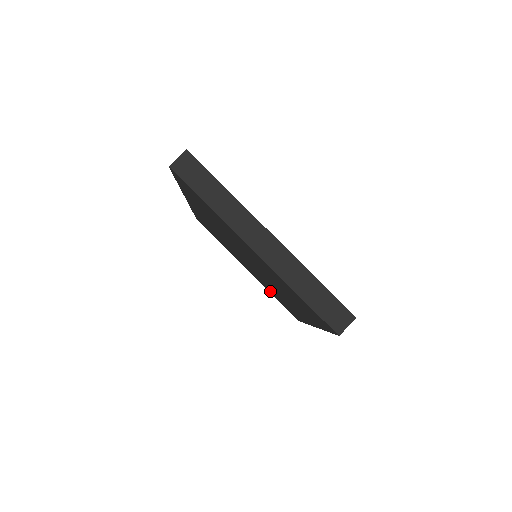
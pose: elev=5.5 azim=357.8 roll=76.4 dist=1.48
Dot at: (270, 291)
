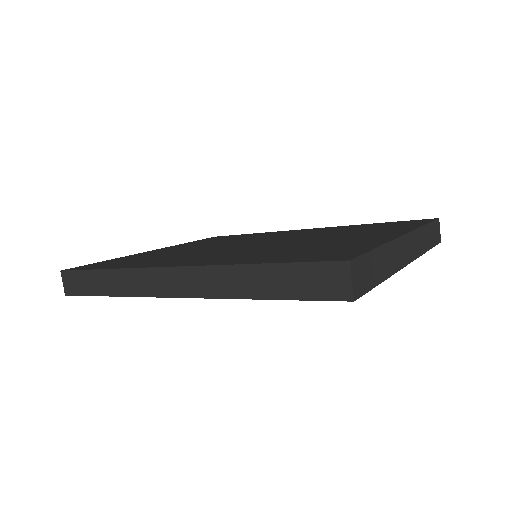
Dot at: occluded
